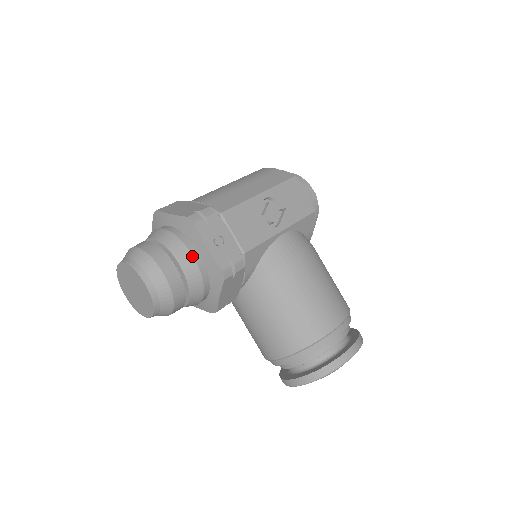
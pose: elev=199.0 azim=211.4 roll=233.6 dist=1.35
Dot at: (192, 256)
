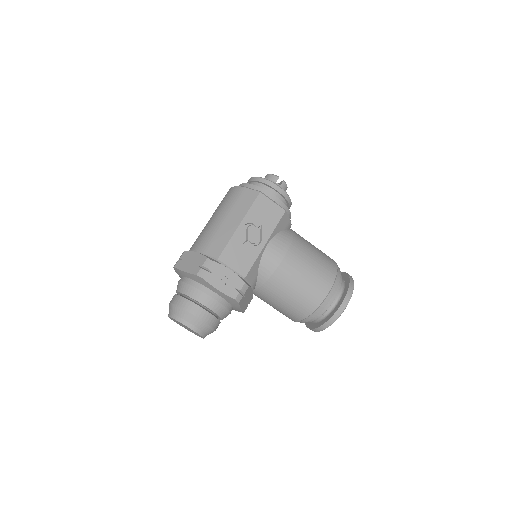
Dot at: (211, 298)
